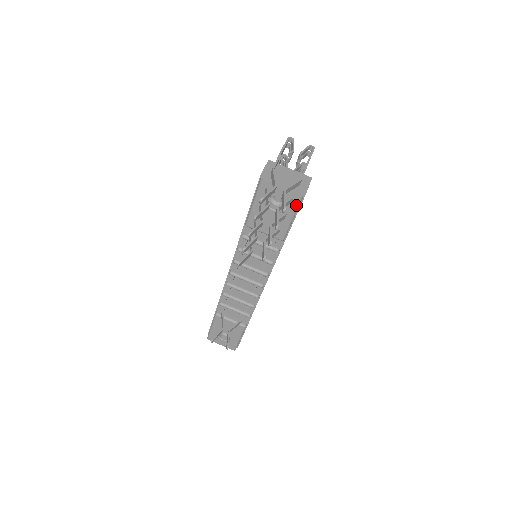
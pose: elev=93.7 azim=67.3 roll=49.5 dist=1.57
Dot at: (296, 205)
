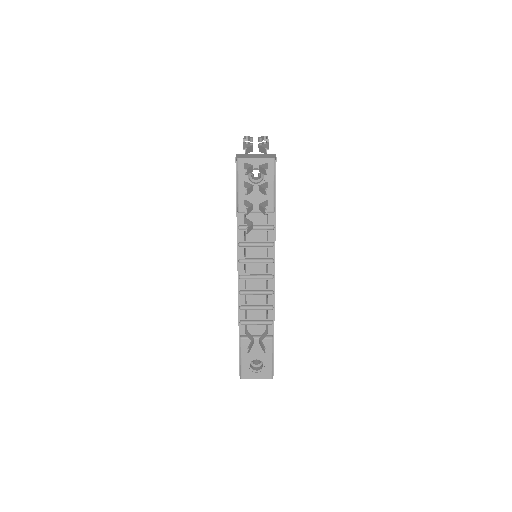
Dot at: (273, 169)
